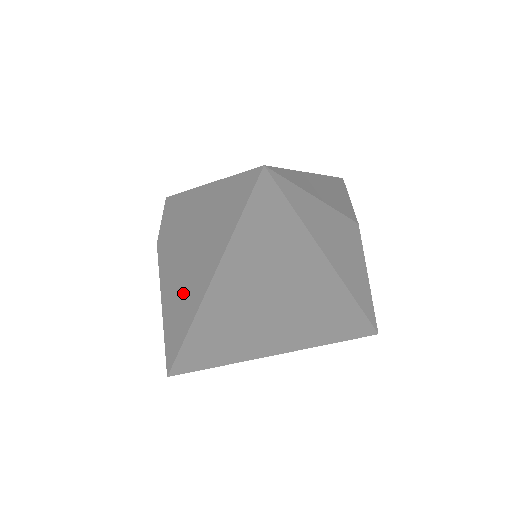
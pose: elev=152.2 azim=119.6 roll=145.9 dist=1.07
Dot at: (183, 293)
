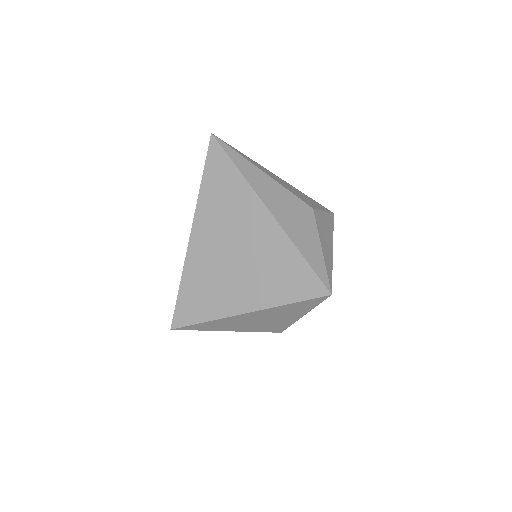
Dot at: occluded
